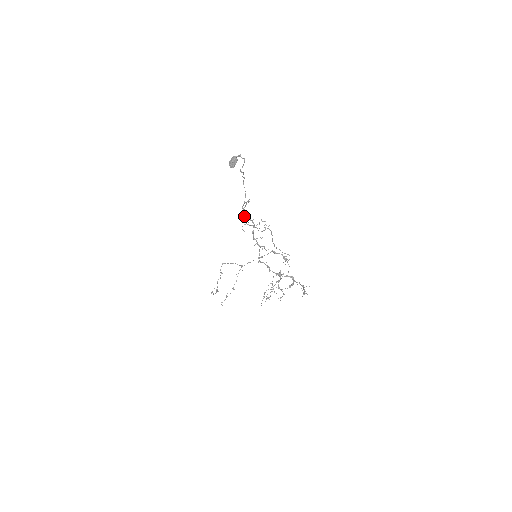
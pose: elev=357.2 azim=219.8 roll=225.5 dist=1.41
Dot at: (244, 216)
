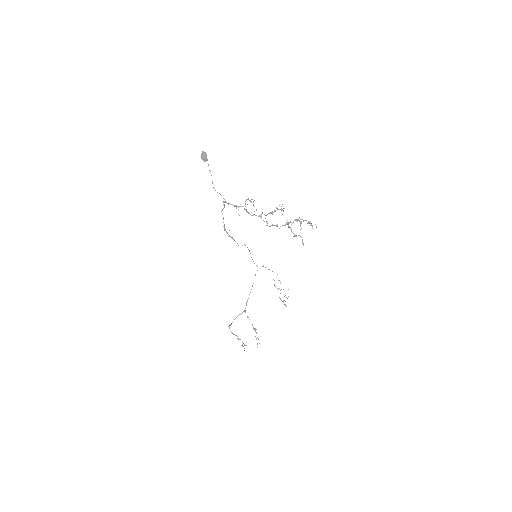
Dot at: (226, 232)
